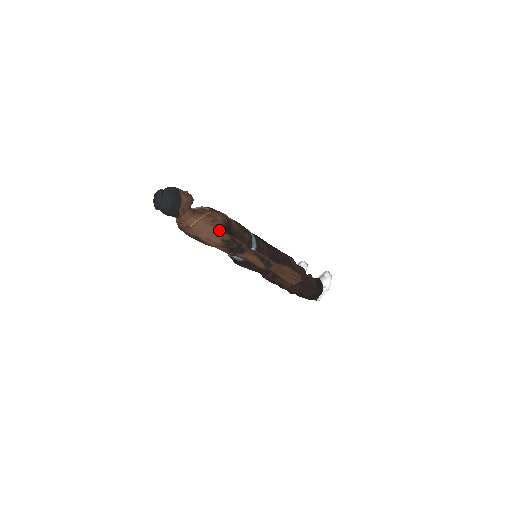
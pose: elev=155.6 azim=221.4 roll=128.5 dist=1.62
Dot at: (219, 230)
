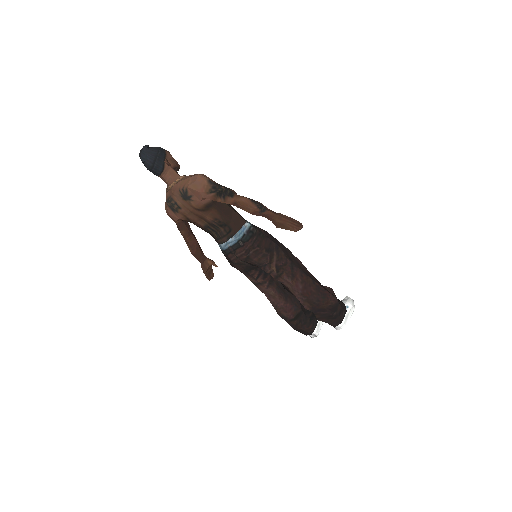
Dot at: (205, 175)
